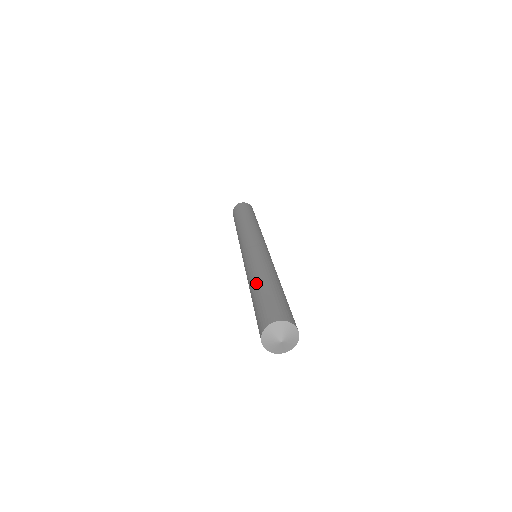
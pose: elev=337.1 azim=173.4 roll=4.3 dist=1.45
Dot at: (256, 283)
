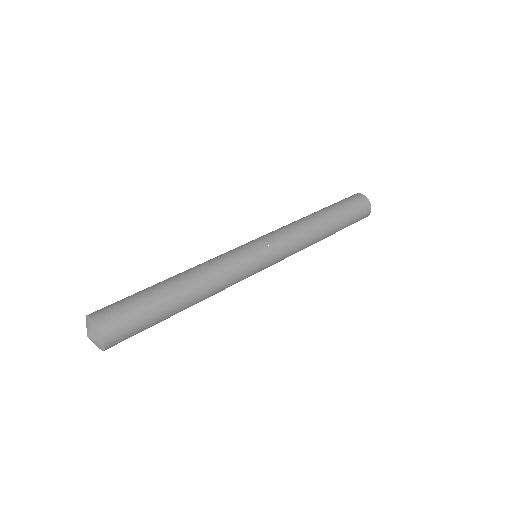
Dot at: (178, 282)
